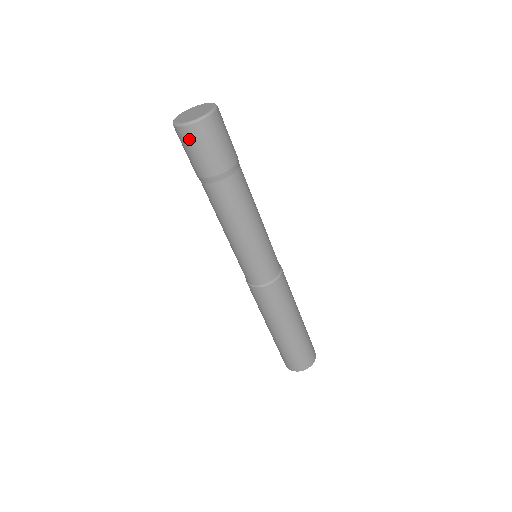
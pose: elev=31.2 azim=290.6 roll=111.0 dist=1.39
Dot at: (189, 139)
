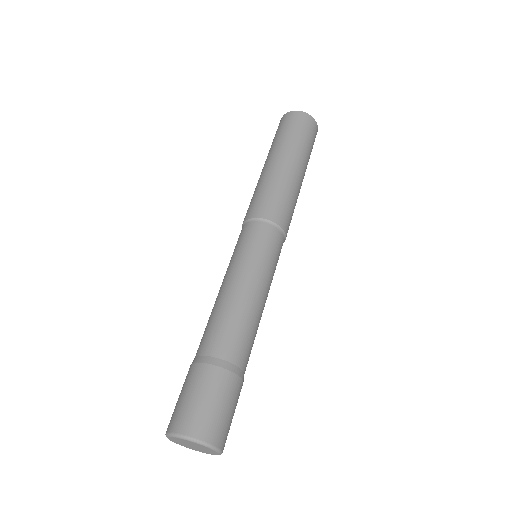
Dot at: occluded
